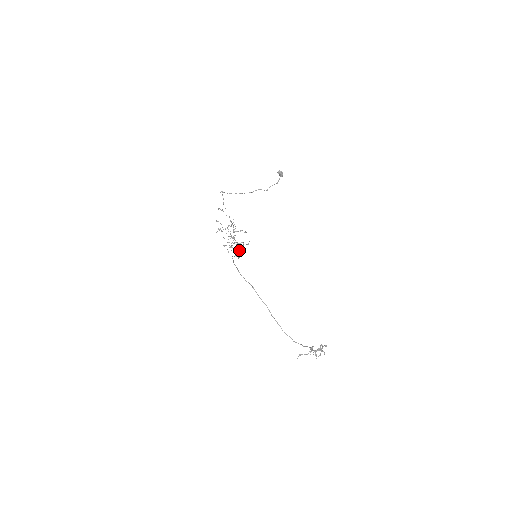
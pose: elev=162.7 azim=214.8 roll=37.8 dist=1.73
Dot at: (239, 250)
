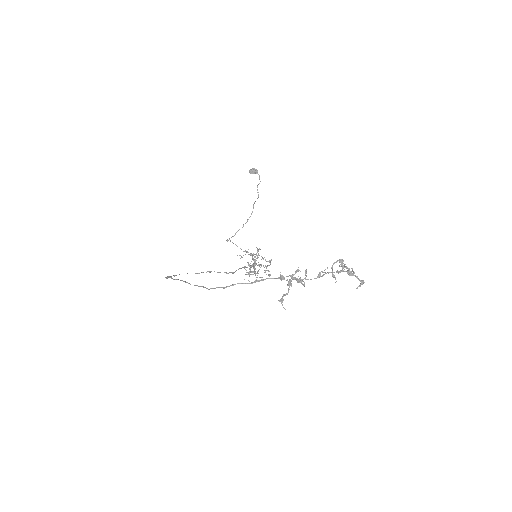
Dot at: (264, 270)
